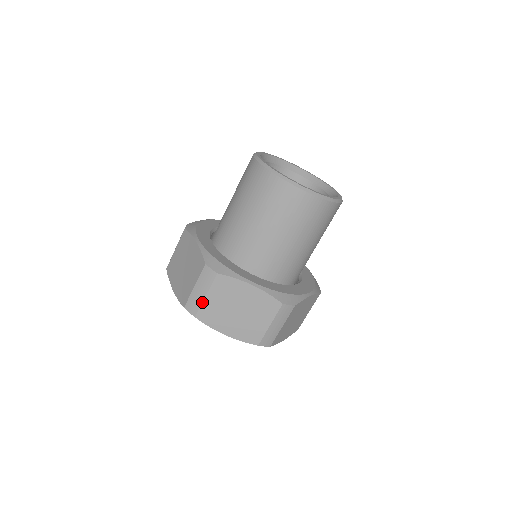
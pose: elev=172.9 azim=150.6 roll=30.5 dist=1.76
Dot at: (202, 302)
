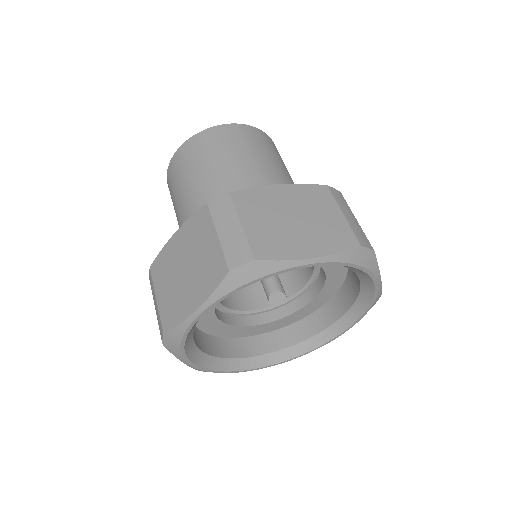
Dot at: (244, 235)
